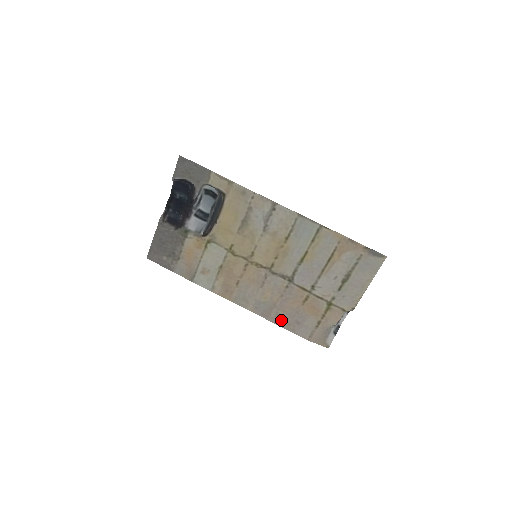
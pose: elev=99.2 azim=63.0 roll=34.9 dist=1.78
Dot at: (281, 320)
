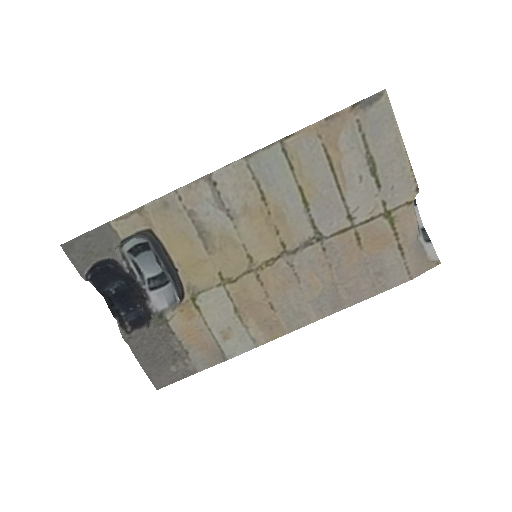
Dot at: (359, 292)
